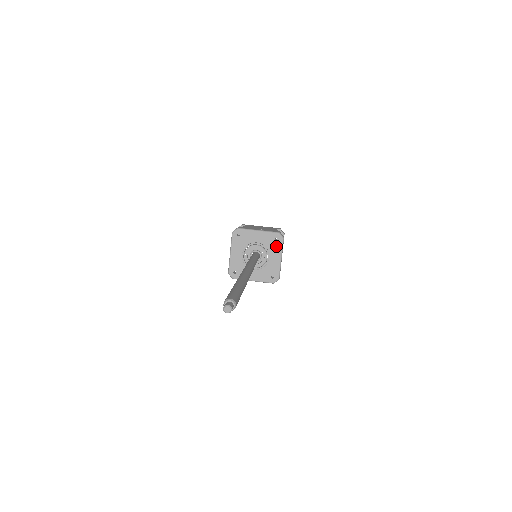
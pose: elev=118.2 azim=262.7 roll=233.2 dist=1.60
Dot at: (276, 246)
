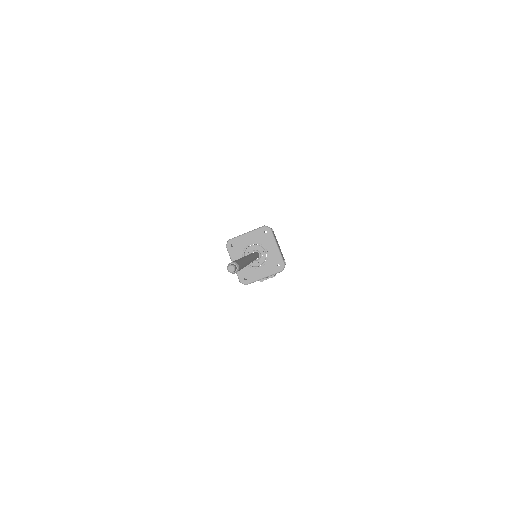
Dot at: (268, 238)
